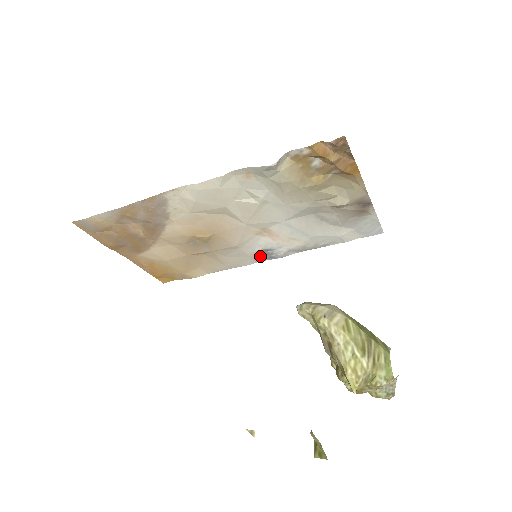
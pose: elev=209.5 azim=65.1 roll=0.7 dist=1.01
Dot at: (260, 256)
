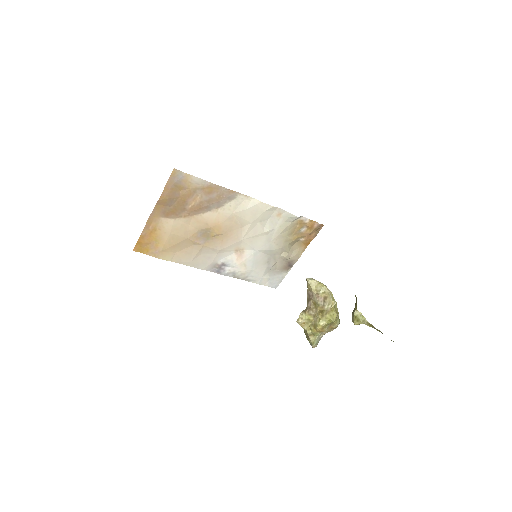
Dot at: (215, 267)
